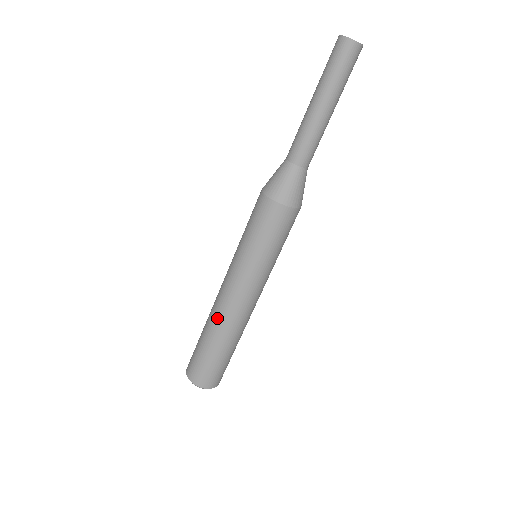
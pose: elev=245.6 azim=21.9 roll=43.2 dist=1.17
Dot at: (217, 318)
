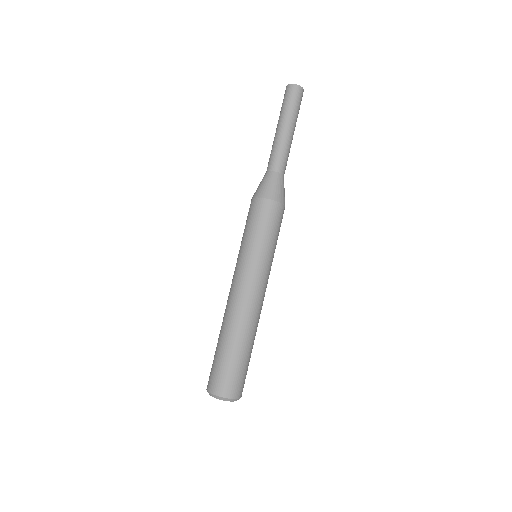
Dot at: (224, 314)
